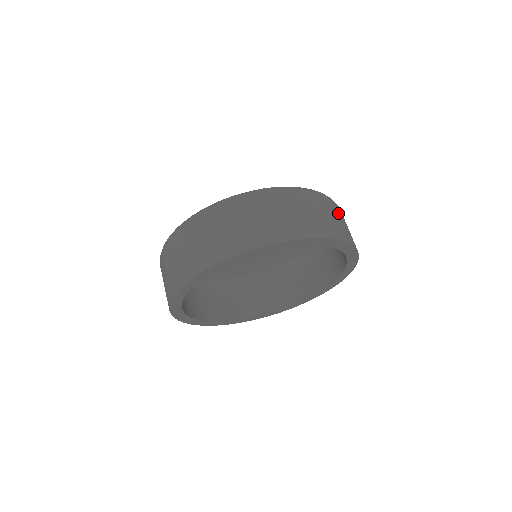
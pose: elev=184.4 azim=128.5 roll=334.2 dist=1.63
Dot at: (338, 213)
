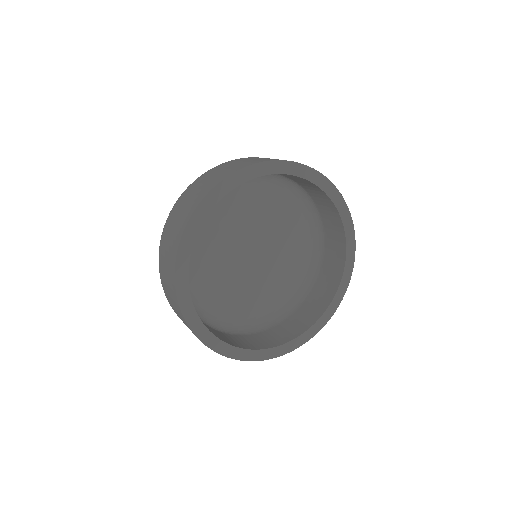
Dot at: occluded
